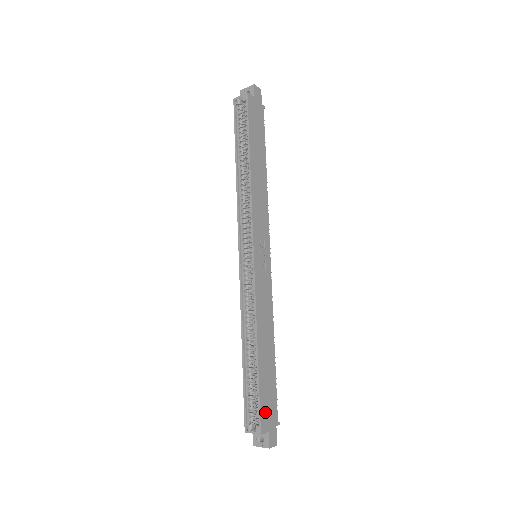
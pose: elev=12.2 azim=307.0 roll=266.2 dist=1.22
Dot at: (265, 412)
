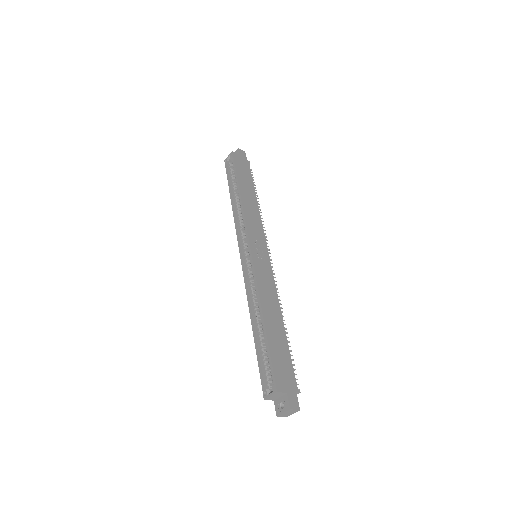
Dot at: (280, 374)
